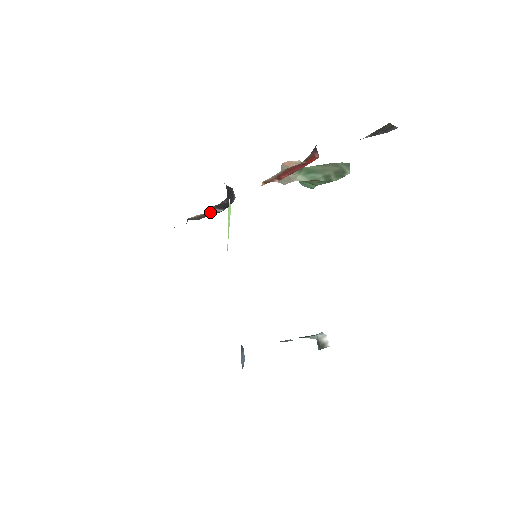
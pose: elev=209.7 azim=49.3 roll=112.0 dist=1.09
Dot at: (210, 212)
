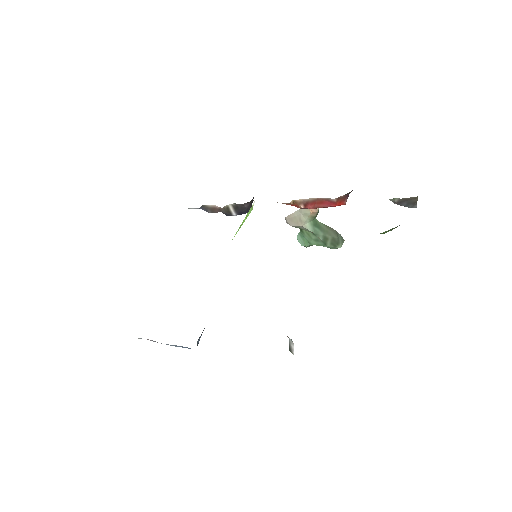
Dot at: (226, 209)
